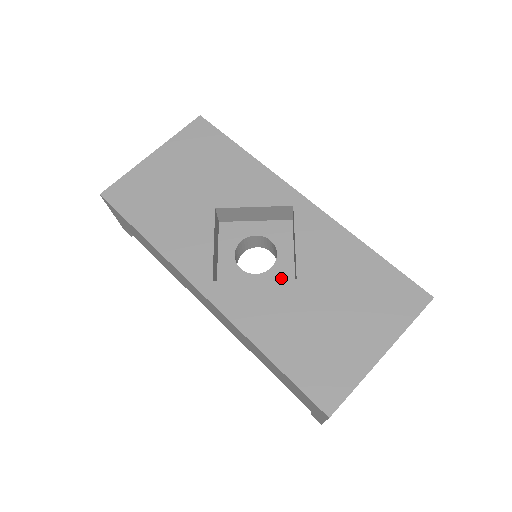
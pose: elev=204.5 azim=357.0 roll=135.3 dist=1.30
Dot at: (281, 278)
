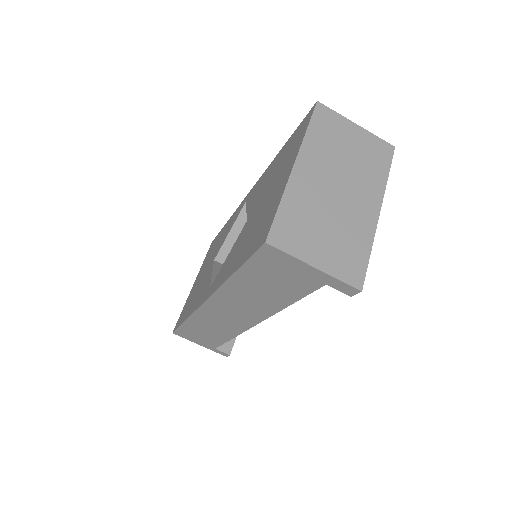
Dot at: occluded
